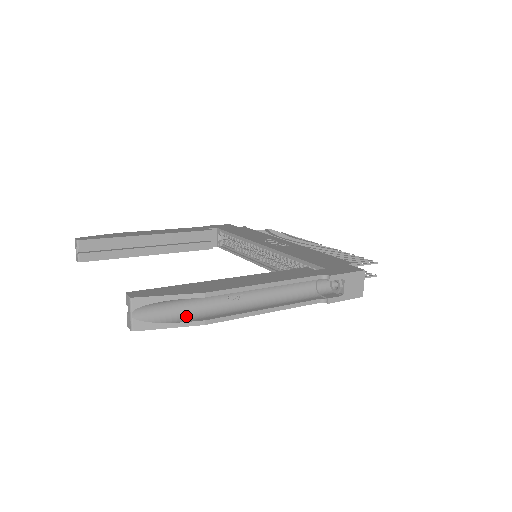
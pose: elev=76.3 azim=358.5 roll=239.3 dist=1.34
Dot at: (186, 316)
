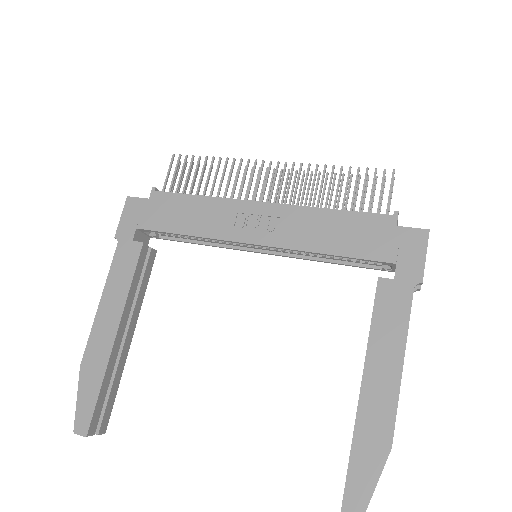
Dot at: occluded
